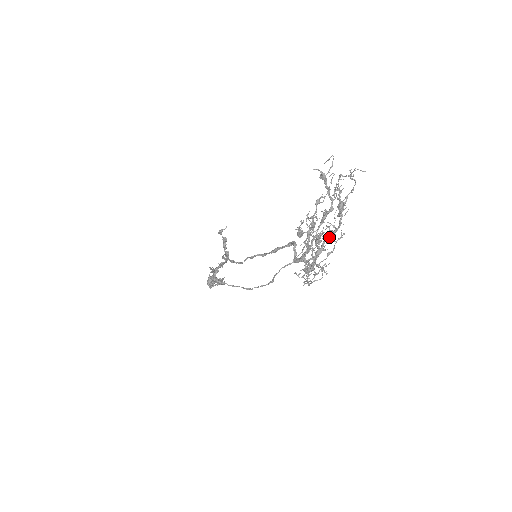
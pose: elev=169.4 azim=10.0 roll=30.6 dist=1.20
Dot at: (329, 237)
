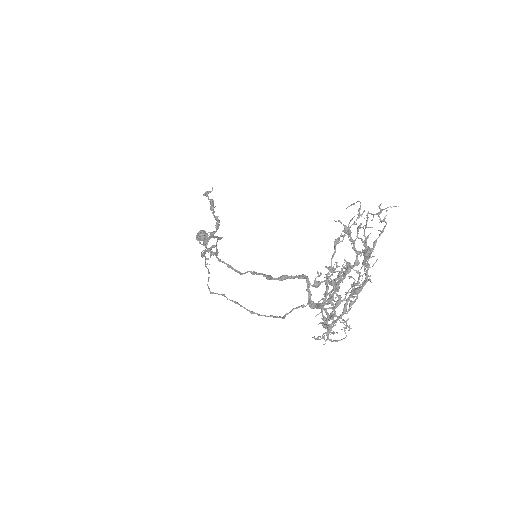
Dot at: occluded
